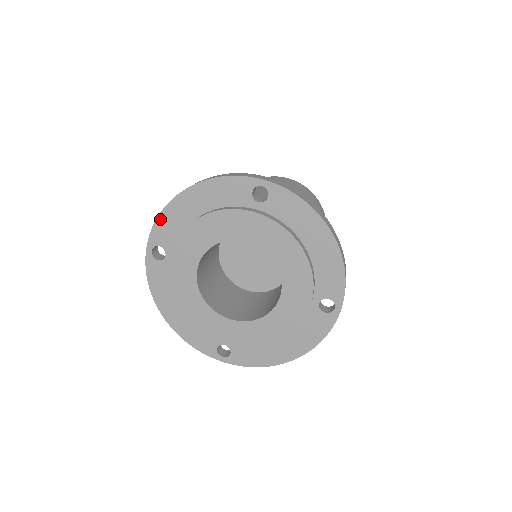
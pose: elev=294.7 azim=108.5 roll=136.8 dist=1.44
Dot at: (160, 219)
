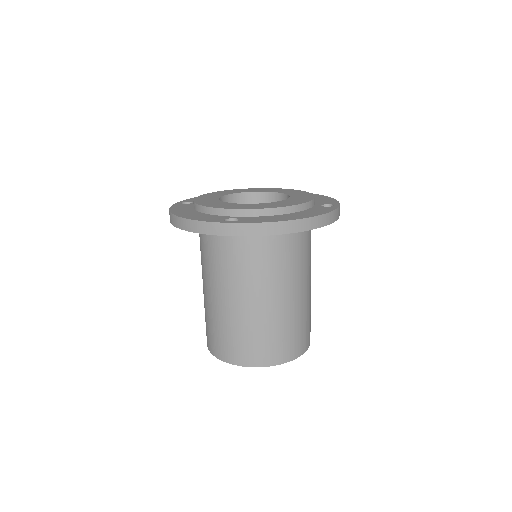
Dot at: occluded
